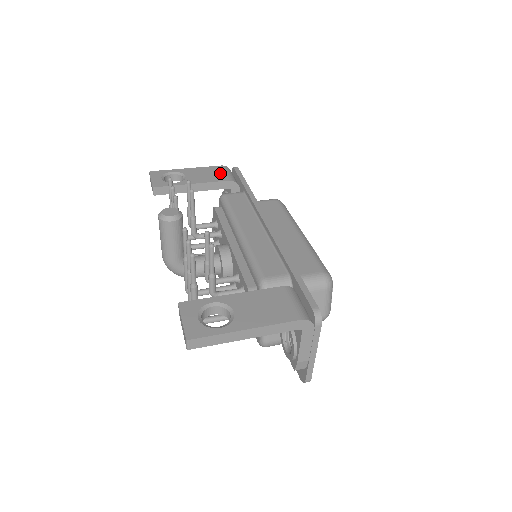
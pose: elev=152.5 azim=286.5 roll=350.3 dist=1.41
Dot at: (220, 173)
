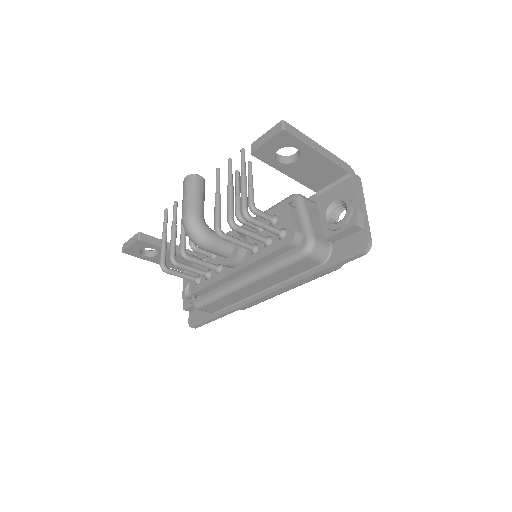
Dot at: occluded
